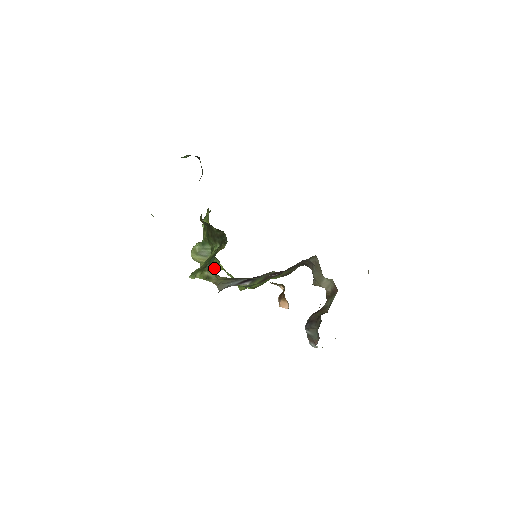
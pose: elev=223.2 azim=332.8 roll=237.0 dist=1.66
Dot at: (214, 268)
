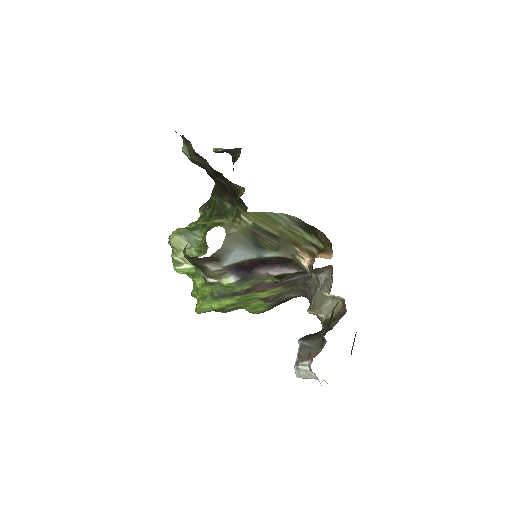
Dot at: (186, 264)
